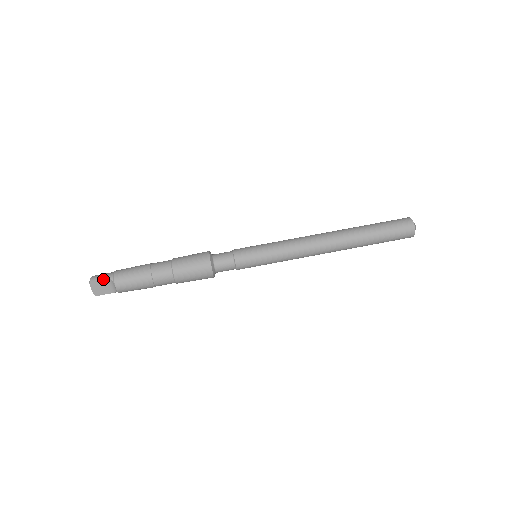
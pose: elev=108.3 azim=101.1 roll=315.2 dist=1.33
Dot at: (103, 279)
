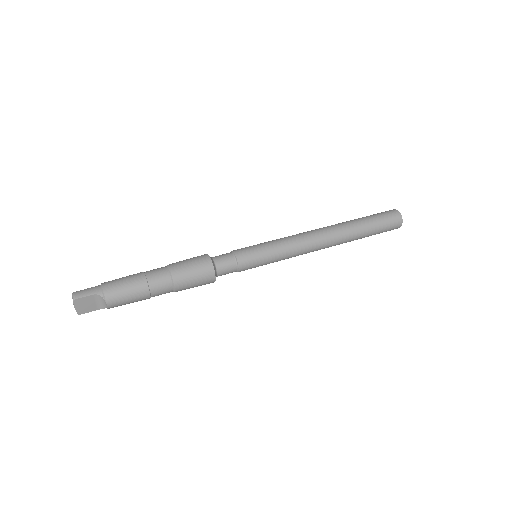
Dot at: (90, 295)
